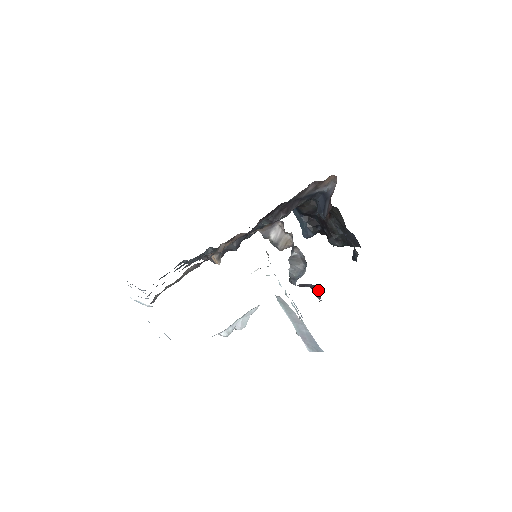
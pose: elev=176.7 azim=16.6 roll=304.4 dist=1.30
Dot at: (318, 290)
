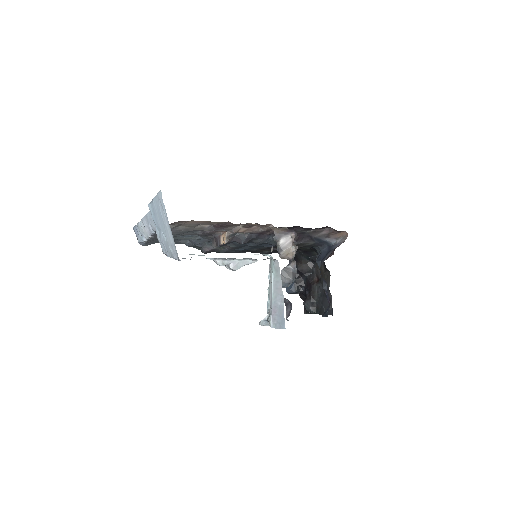
Dot at: (291, 309)
